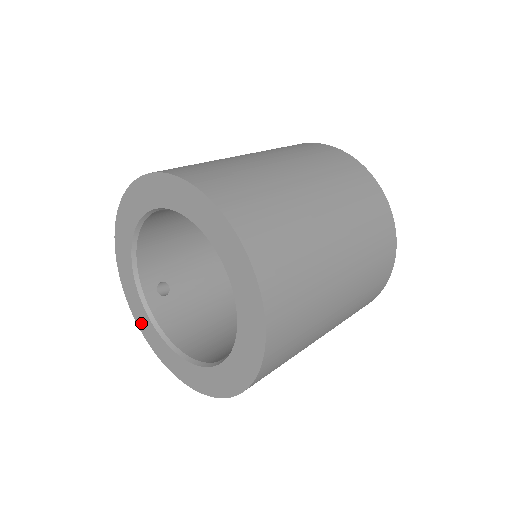
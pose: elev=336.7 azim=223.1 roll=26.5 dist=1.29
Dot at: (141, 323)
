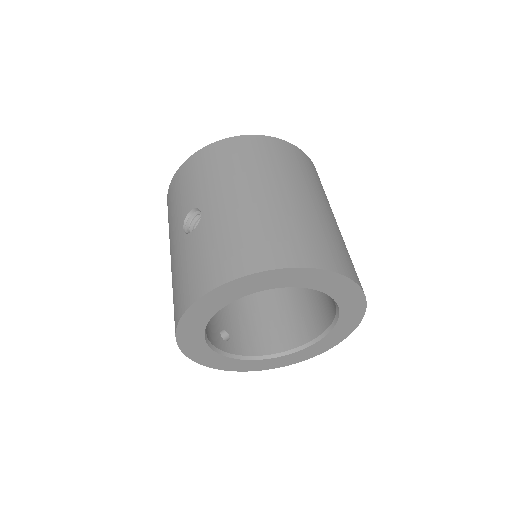
Dot at: (232, 367)
